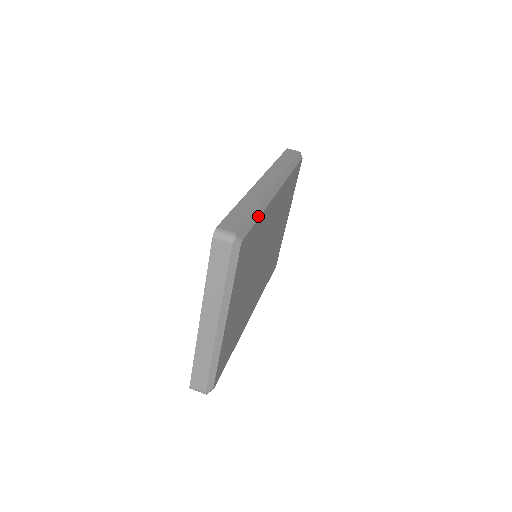
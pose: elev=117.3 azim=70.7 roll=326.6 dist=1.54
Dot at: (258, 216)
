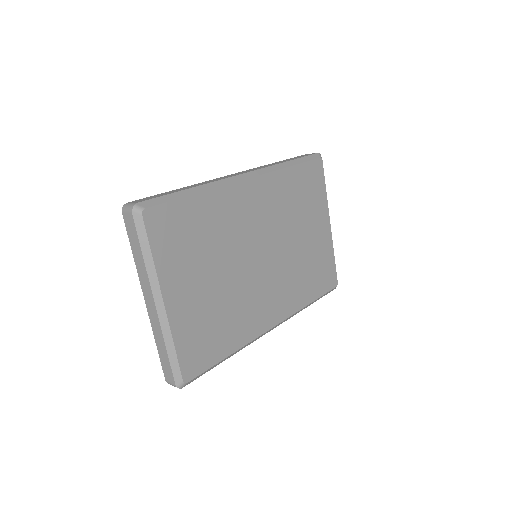
Dot at: (188, 195)
